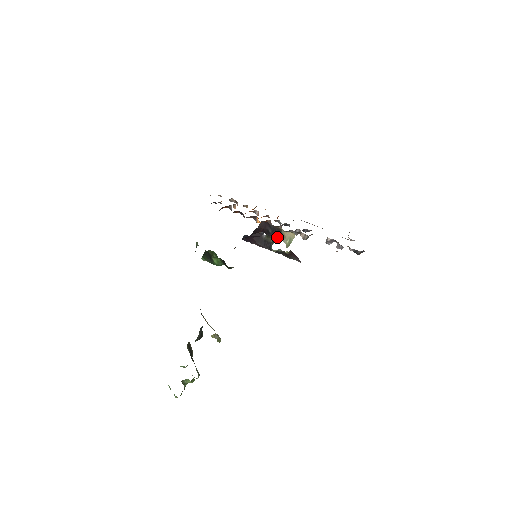
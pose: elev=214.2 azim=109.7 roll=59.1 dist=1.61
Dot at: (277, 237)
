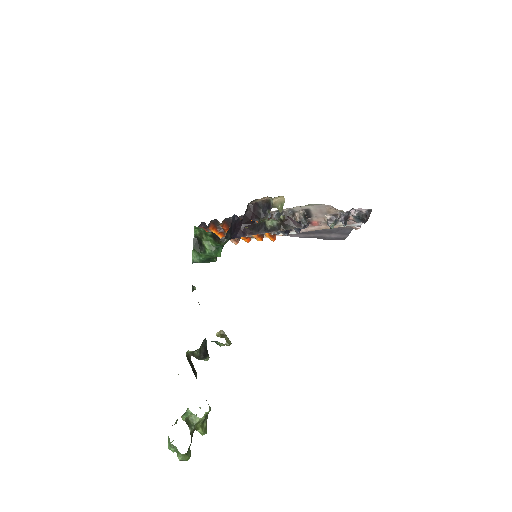
Dot at: occluded
